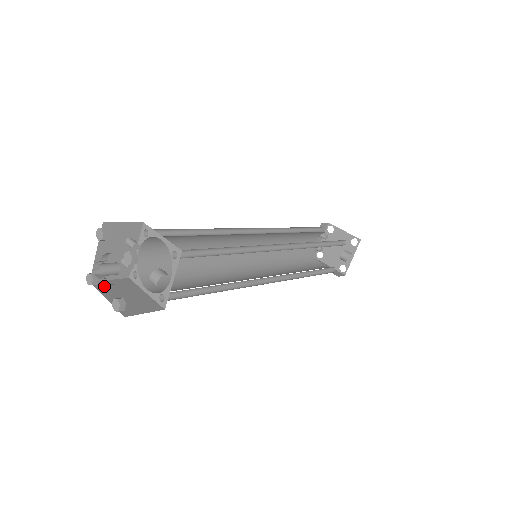
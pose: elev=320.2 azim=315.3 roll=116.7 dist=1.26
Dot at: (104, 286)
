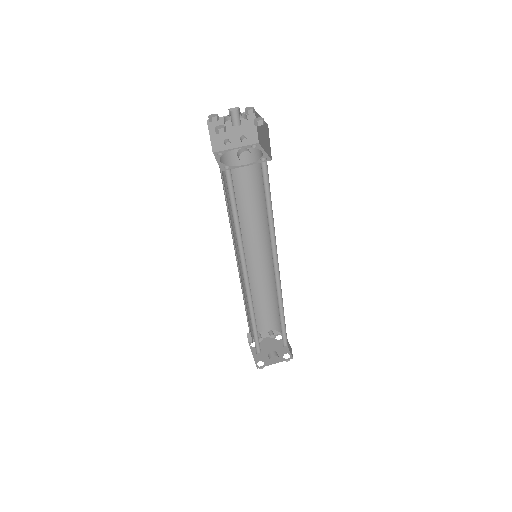
Dot at: occluded
